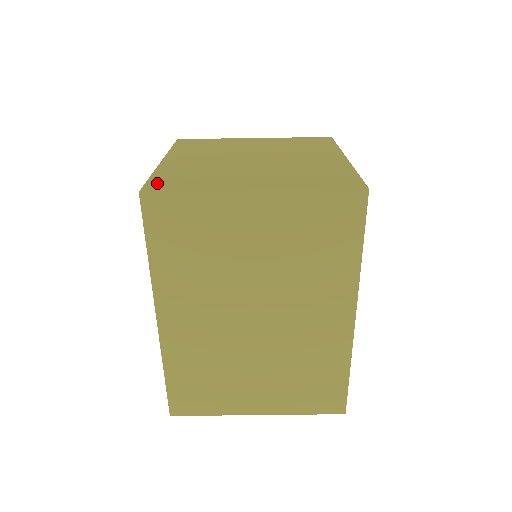
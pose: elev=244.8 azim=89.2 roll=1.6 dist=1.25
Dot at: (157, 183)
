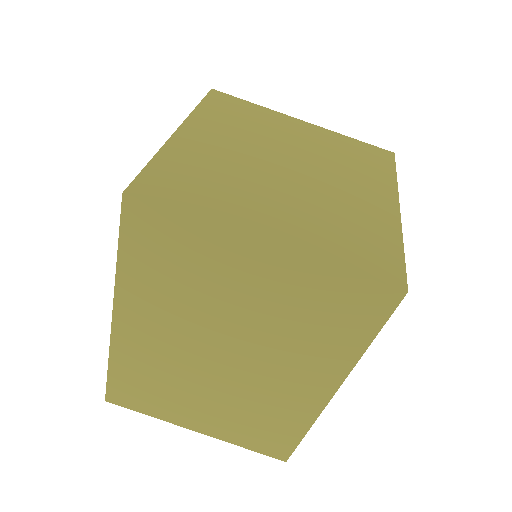
Dot at: (152, 180)
